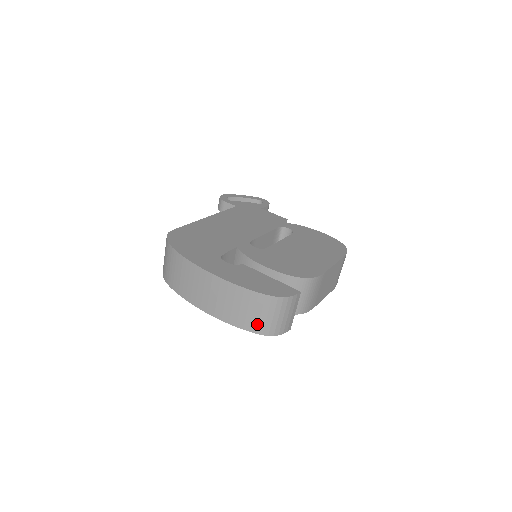
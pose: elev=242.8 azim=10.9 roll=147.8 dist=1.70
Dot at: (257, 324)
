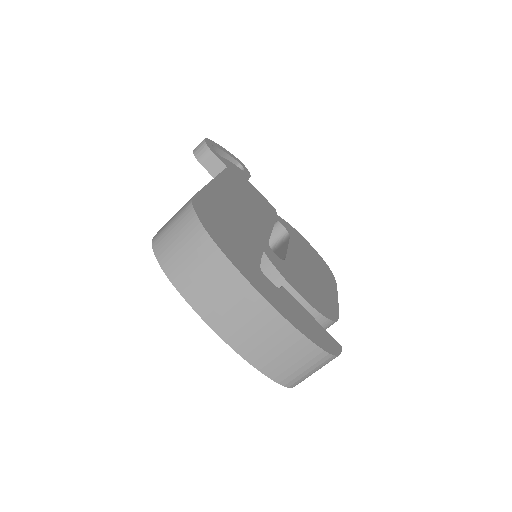
Dot at: (288, 375)
